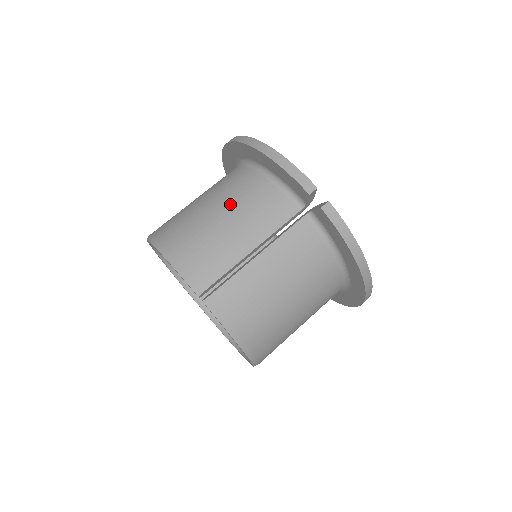
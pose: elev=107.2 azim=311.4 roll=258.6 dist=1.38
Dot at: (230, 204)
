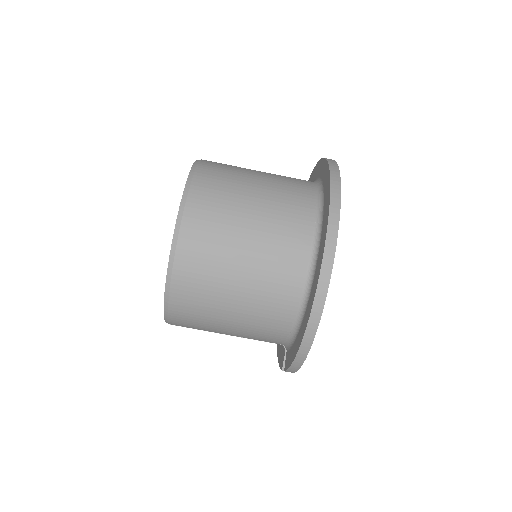
Dot at: (247, 319)
